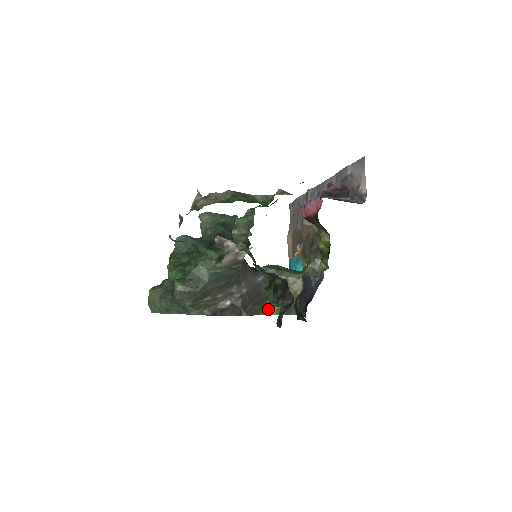
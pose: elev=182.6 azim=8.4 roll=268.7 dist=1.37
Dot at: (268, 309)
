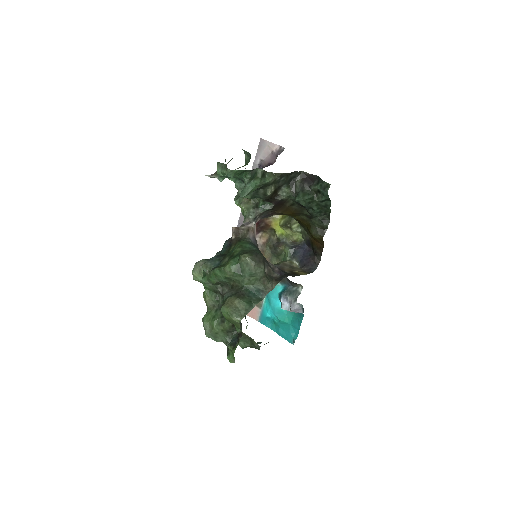
Dot at: (299, 274)
